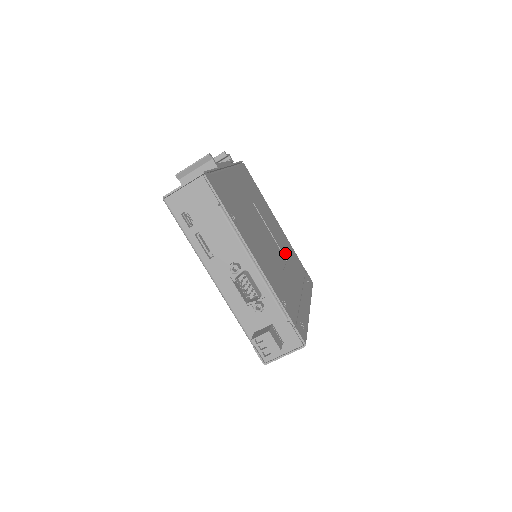
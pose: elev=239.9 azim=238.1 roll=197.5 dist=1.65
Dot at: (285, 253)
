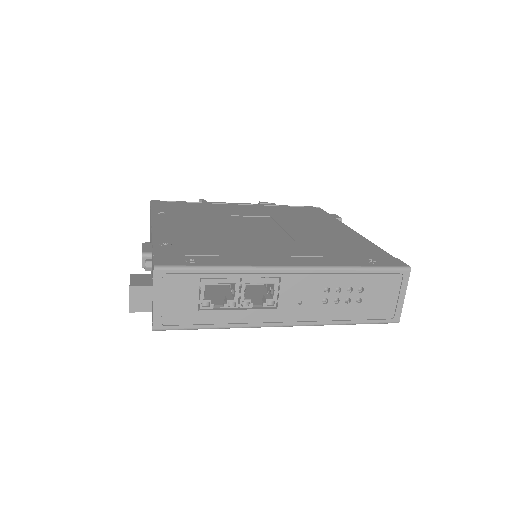
Dot at: (306, 239)
